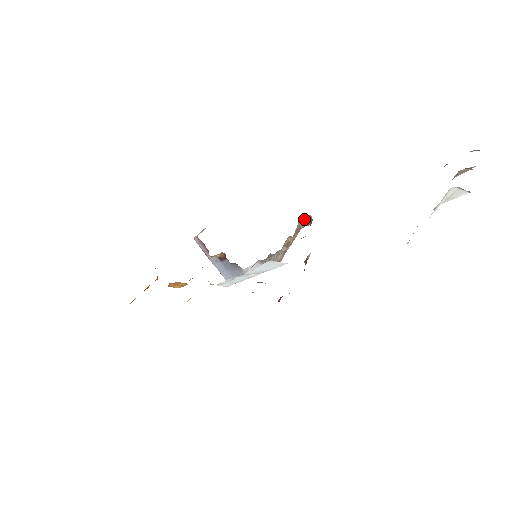
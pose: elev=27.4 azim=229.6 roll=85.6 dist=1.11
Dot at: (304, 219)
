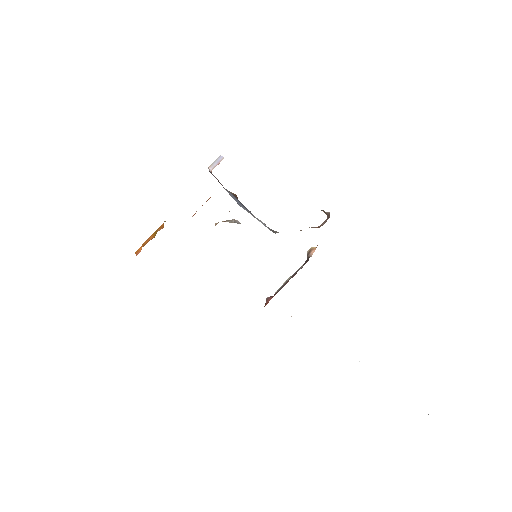
Dot at: occluded
